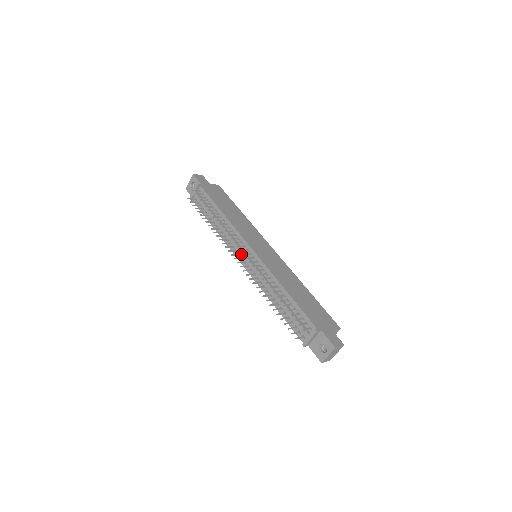
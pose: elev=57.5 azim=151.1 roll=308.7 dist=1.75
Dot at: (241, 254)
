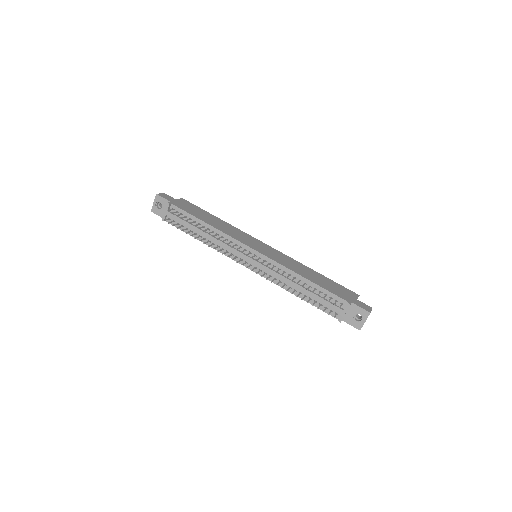
Dot at: (245, 258)
